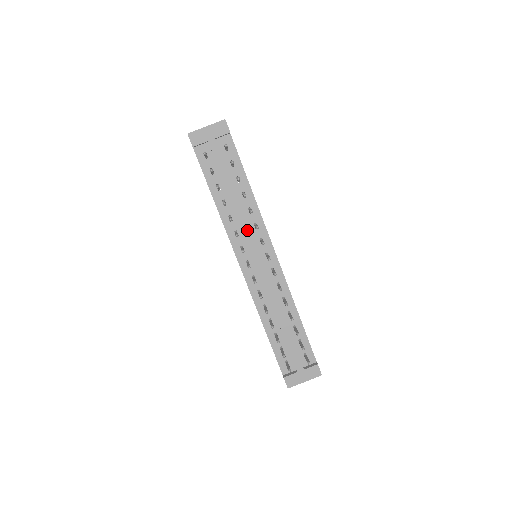
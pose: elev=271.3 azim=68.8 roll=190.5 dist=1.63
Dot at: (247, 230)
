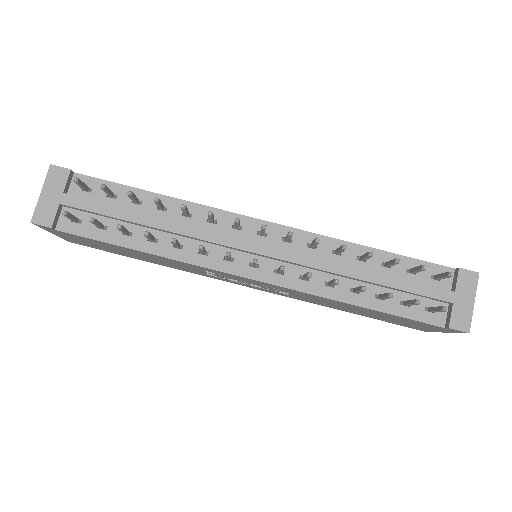
Dot at: (208, 234)
